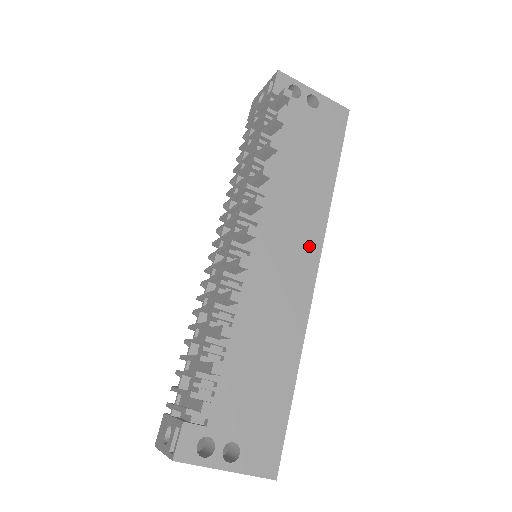
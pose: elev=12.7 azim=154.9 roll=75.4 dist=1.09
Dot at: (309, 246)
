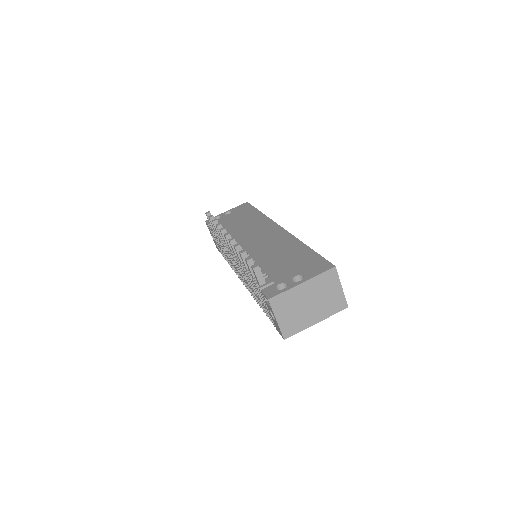
Dot at: (269, 227)
